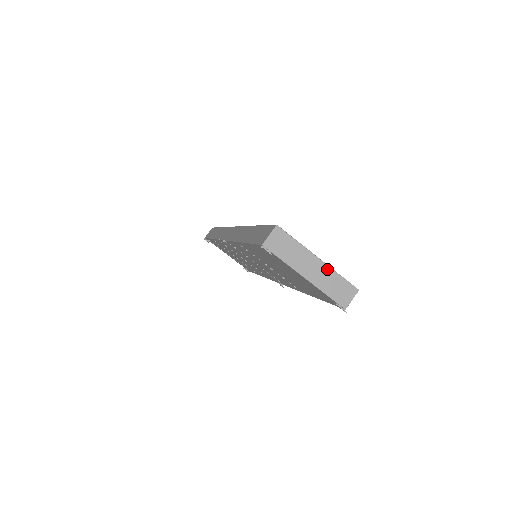
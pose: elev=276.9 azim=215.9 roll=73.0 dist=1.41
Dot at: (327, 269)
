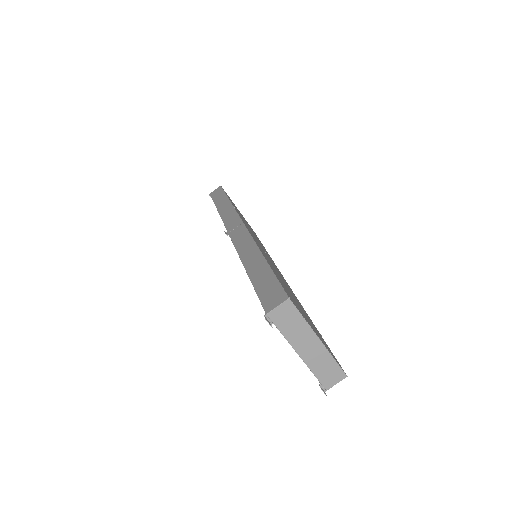
Dot at: (324, 351)
